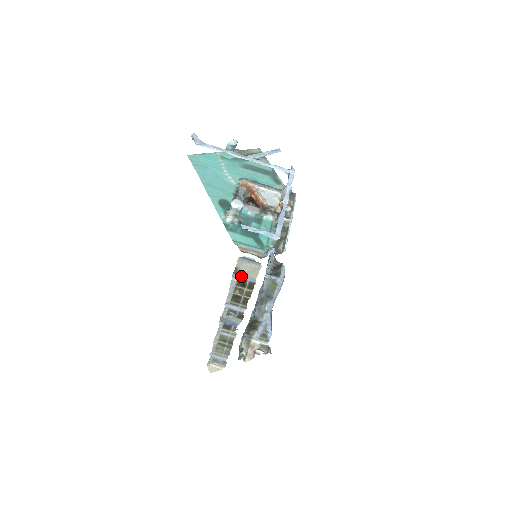
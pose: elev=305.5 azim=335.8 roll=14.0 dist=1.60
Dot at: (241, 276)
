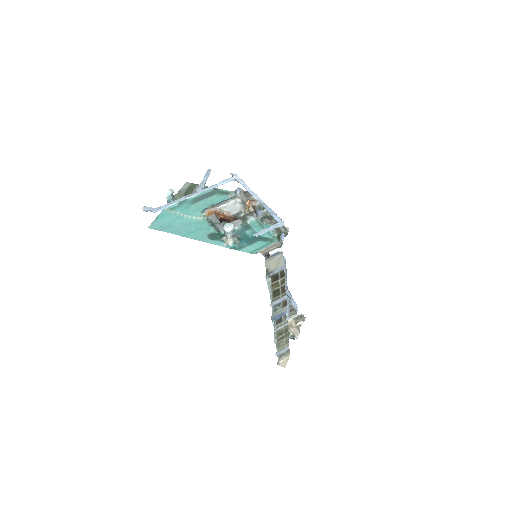
Dot at: (272, 273)
